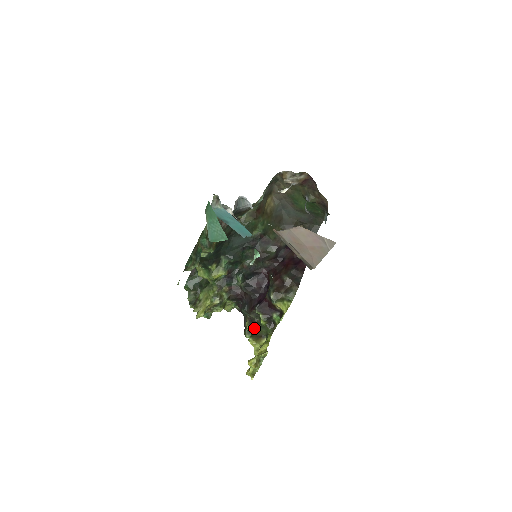
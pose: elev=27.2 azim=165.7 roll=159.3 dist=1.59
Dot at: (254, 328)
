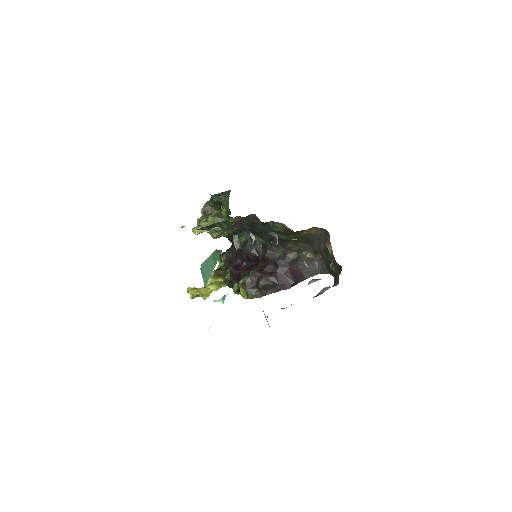
Dot at: (224, 266)
